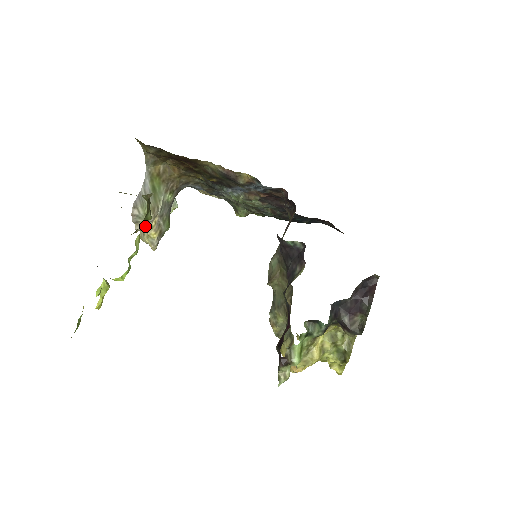
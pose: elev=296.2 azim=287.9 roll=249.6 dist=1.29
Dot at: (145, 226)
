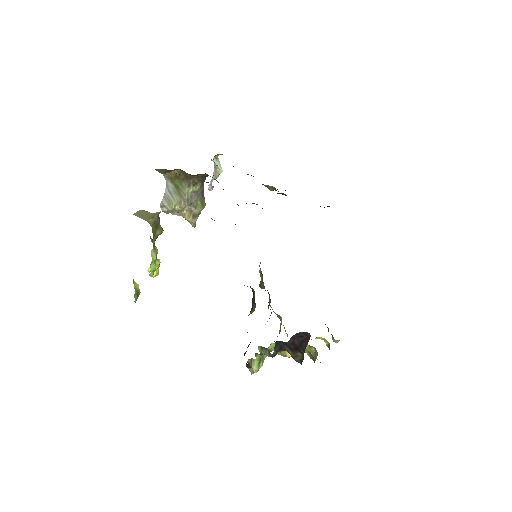
Dot at: (179, 213)
